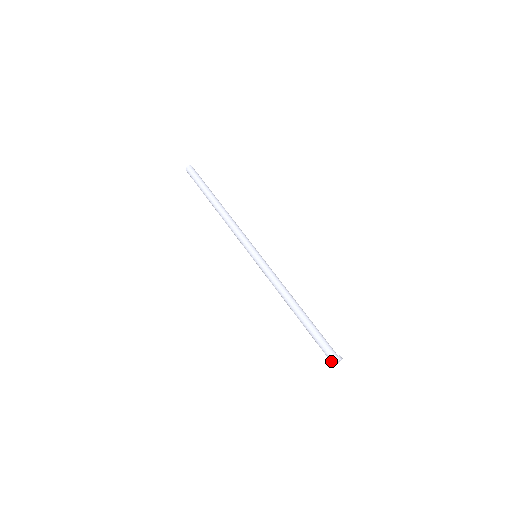
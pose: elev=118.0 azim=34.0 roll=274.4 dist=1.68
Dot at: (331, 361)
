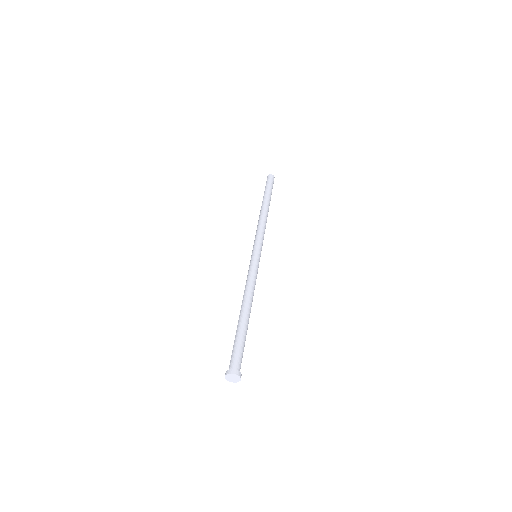
Dot at: (229, 369)
